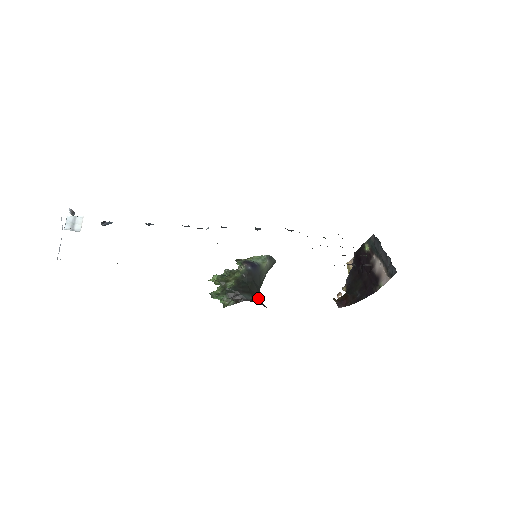
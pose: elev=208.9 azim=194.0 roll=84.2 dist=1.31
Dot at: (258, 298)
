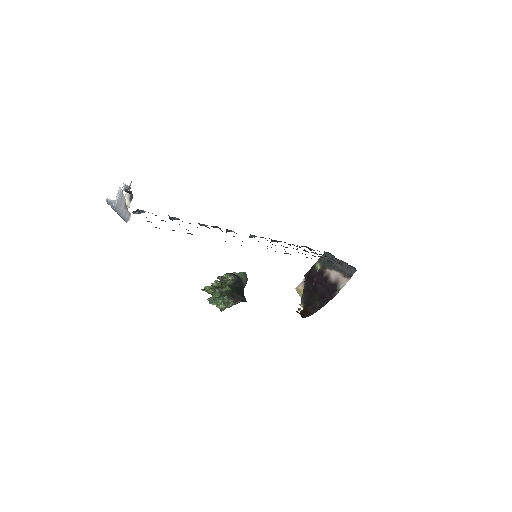
Dot at: occluded
